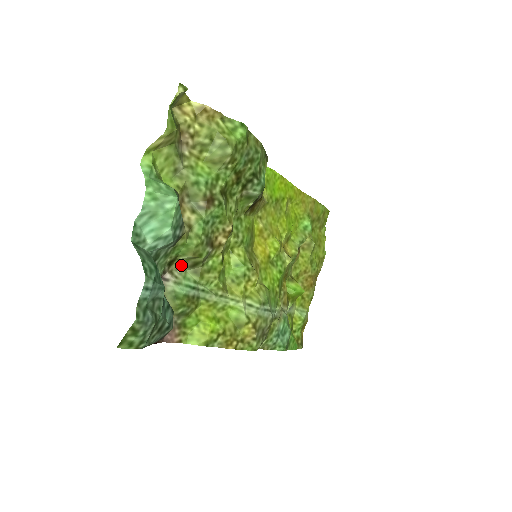
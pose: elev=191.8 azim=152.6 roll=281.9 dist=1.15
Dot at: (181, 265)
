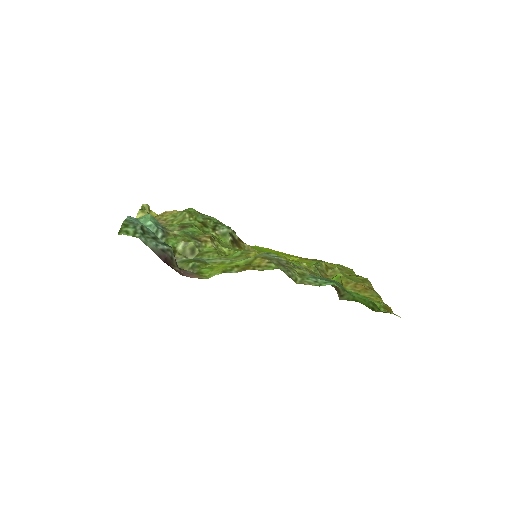
Dot at: (184, 256)
